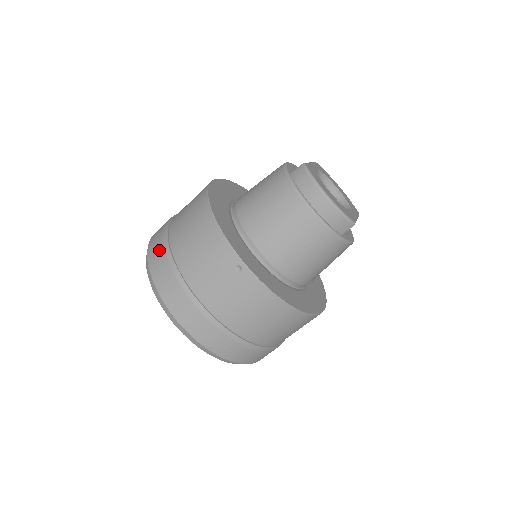
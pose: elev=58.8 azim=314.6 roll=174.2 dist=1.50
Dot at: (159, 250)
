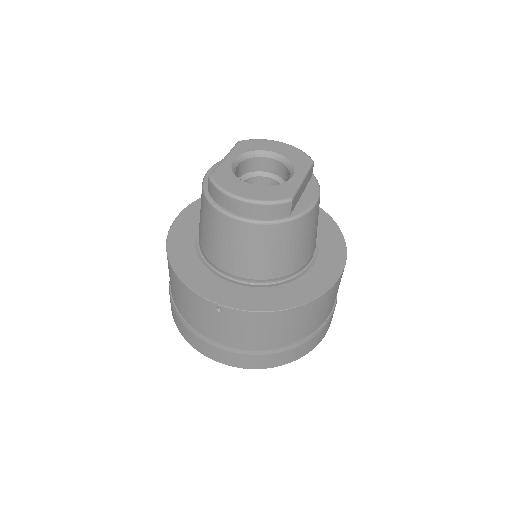
Dot at: occluded
